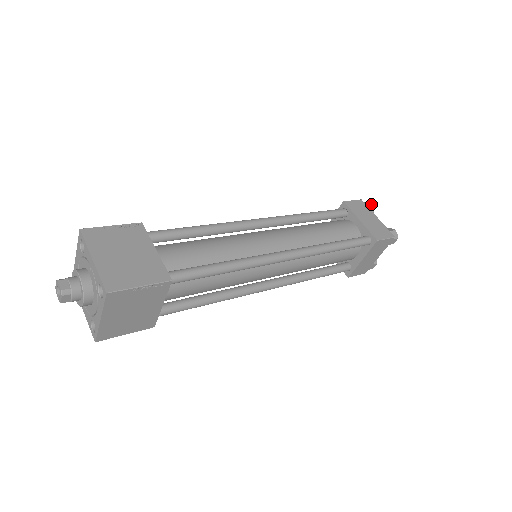
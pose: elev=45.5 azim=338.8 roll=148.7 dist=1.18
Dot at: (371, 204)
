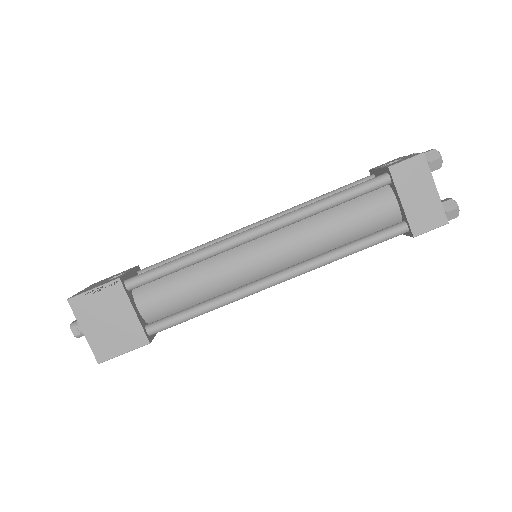
Dot at: (438, 159)
